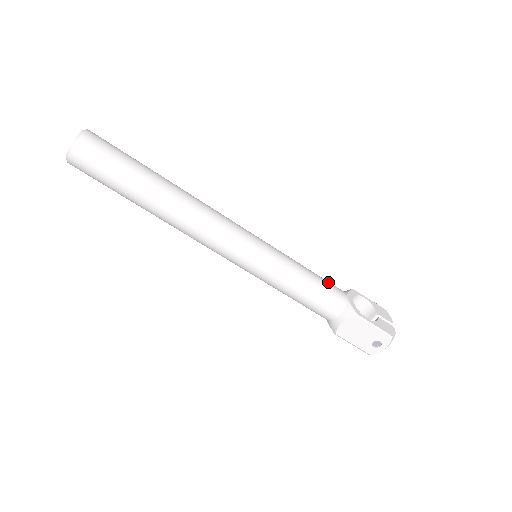
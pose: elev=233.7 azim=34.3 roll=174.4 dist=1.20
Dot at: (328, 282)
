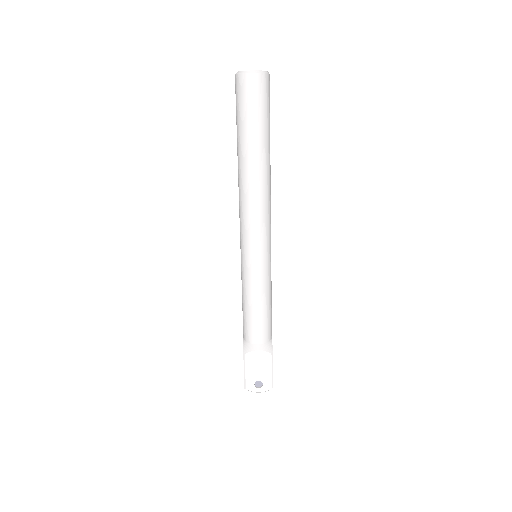
Dot at: occluded
